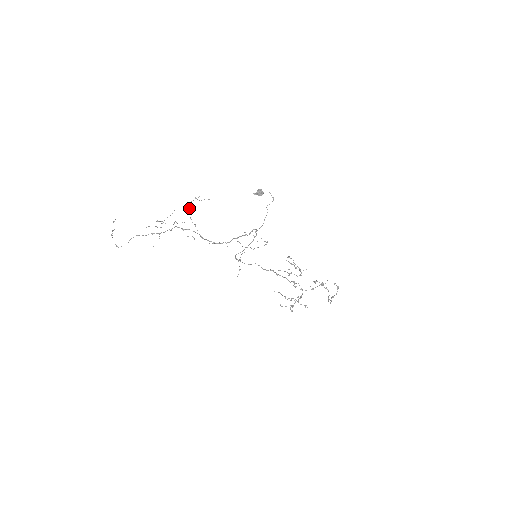
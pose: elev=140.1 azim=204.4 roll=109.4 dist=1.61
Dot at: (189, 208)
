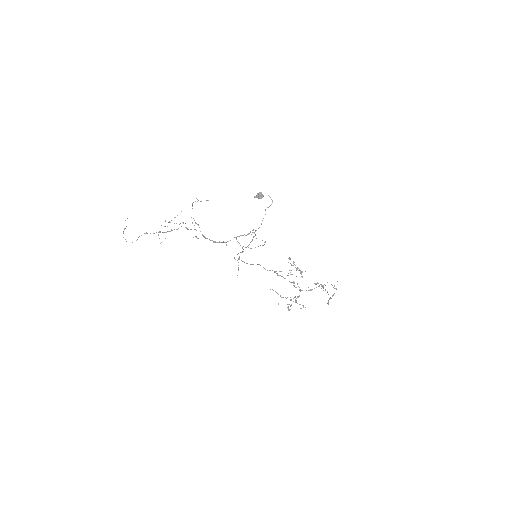
Dot at: occluded
